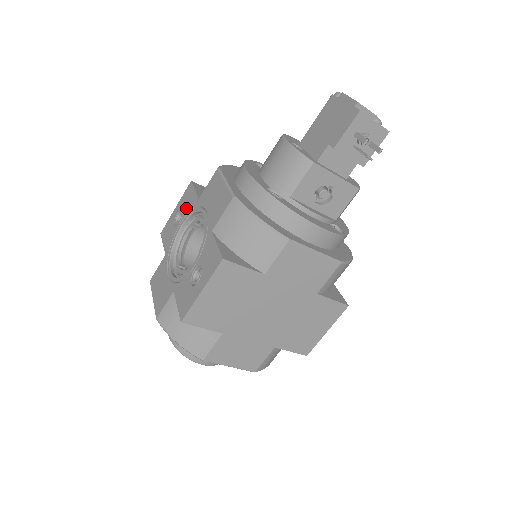
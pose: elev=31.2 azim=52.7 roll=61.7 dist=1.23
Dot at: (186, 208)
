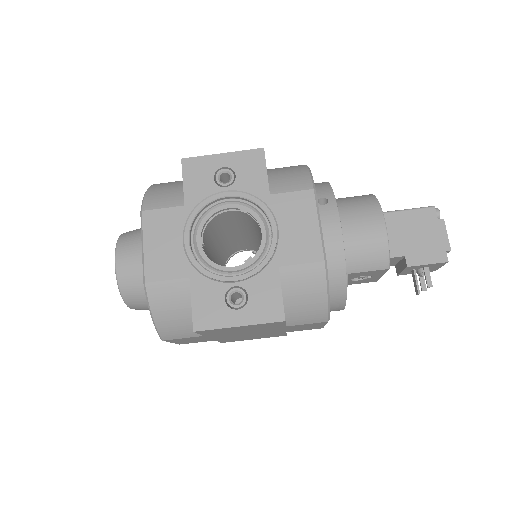
Dot at: (244, 180)
